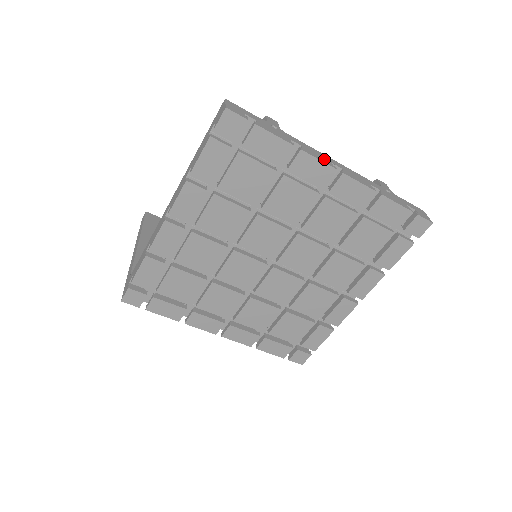
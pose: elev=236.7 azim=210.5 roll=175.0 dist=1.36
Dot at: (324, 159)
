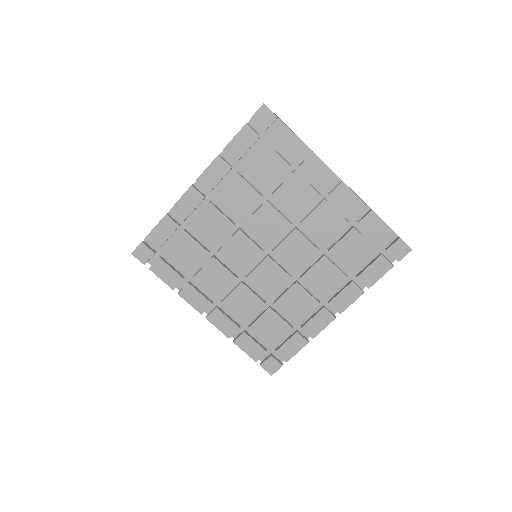
Dot at: occluded
